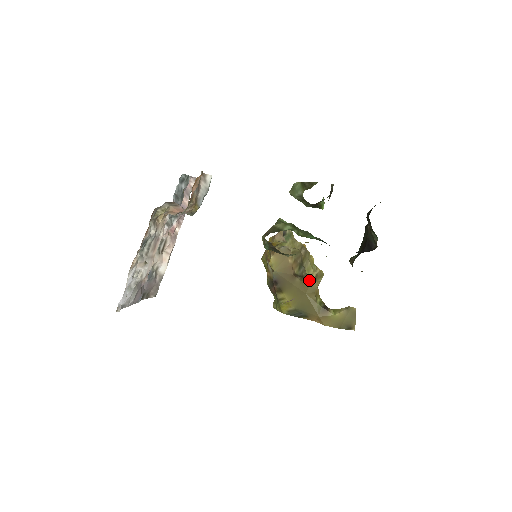
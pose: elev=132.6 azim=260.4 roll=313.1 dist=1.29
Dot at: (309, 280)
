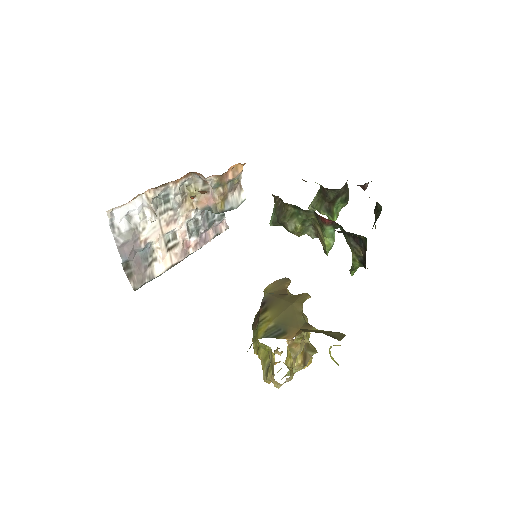
Dot at: occluded
